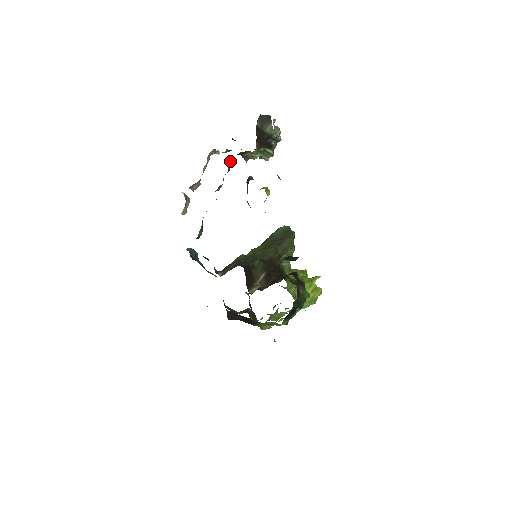
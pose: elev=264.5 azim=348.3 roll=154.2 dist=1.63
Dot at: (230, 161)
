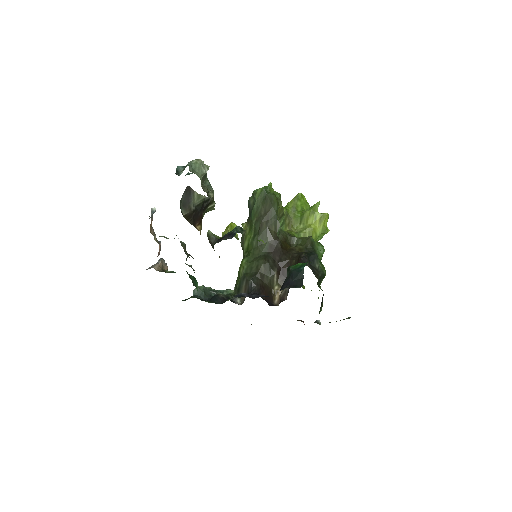
Dot at: occluded
